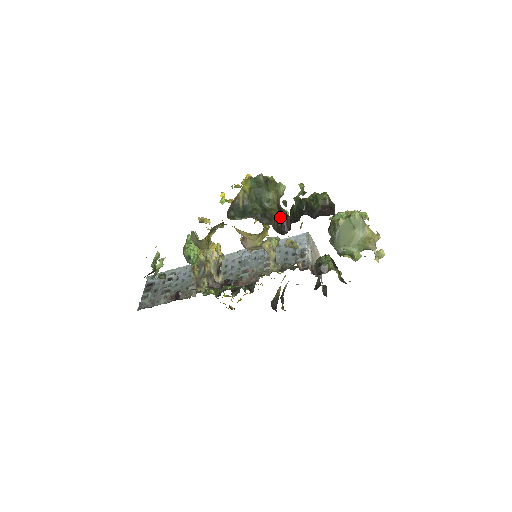
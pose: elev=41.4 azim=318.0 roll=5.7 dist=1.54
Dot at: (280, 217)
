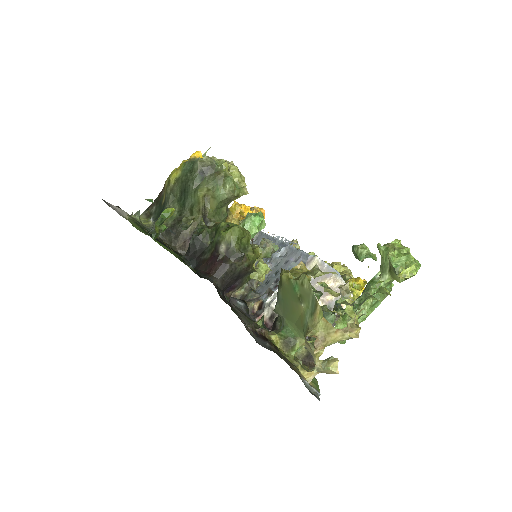
Dot at: occluded
